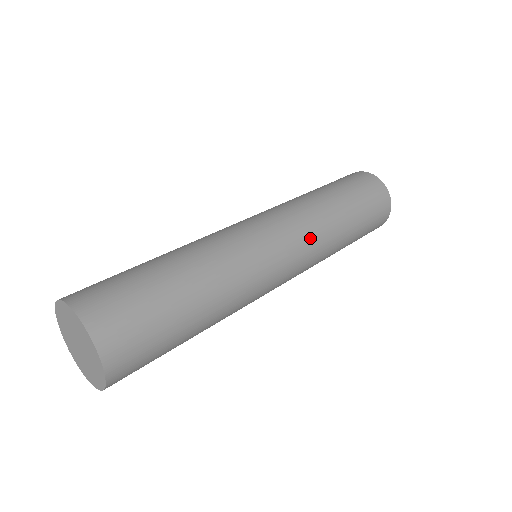
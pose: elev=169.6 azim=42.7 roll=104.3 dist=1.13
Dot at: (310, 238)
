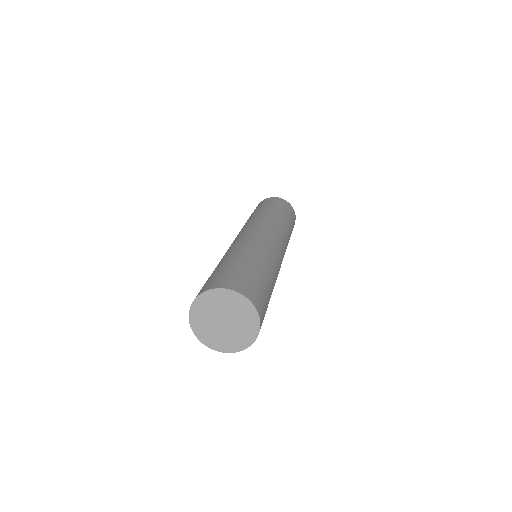
Dot at: (283, 236)
